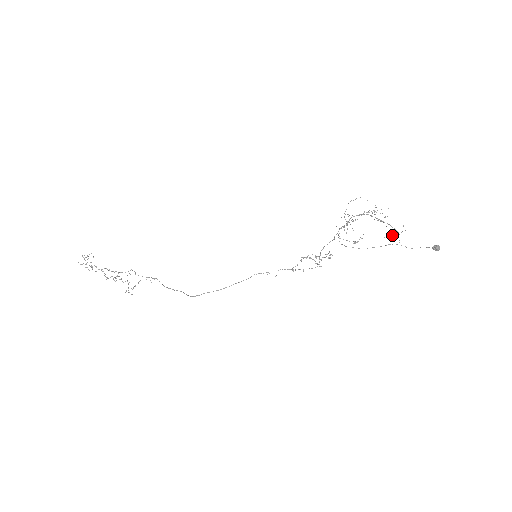
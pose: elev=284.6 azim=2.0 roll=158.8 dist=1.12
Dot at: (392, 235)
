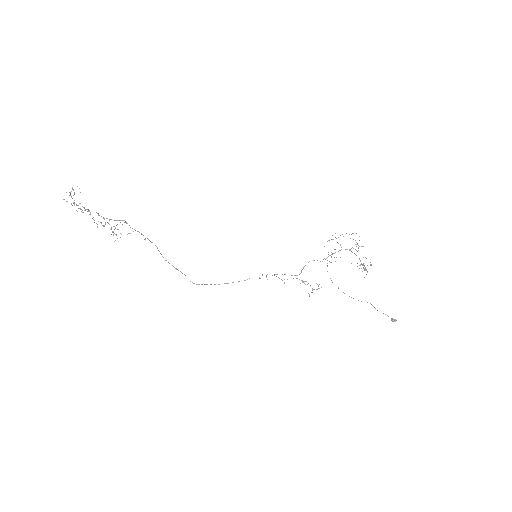
Dot at: occluded
